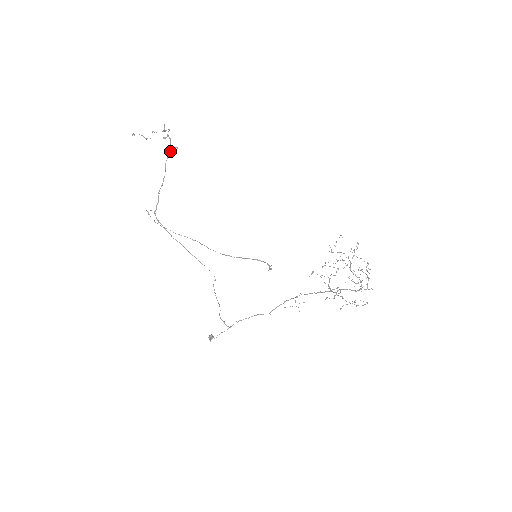
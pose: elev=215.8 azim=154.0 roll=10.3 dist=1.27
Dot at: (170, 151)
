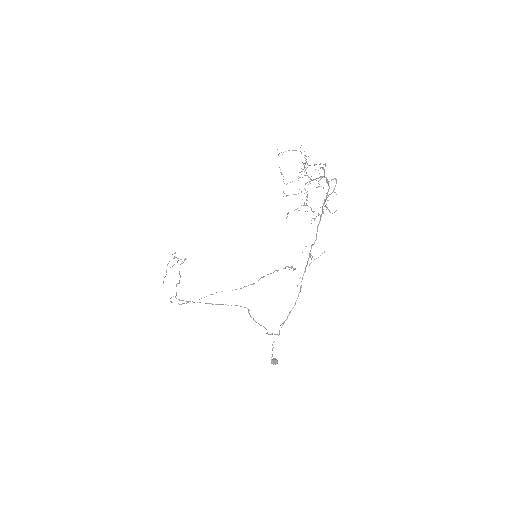
Dot at: occluded
